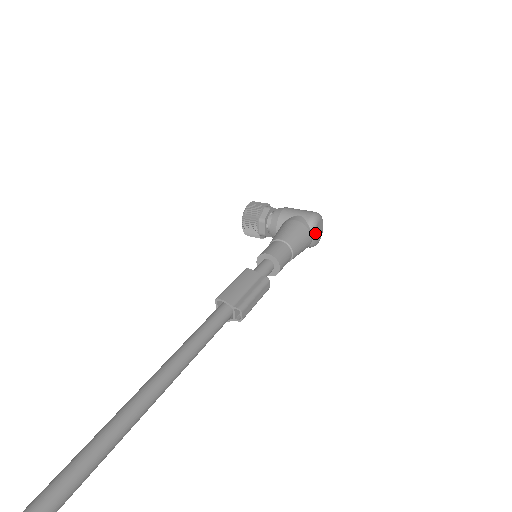
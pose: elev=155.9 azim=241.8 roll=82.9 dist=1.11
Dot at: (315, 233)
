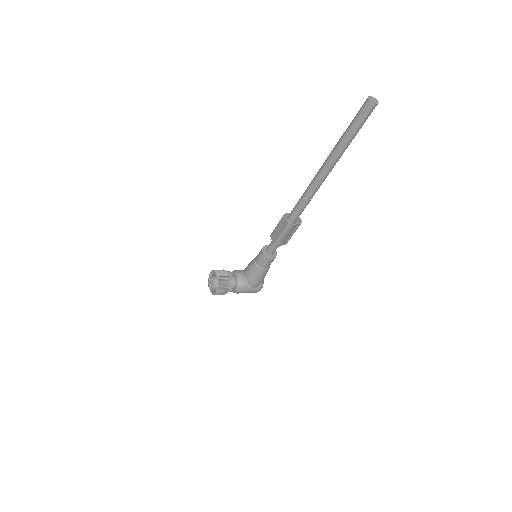
Dot at: occluded
